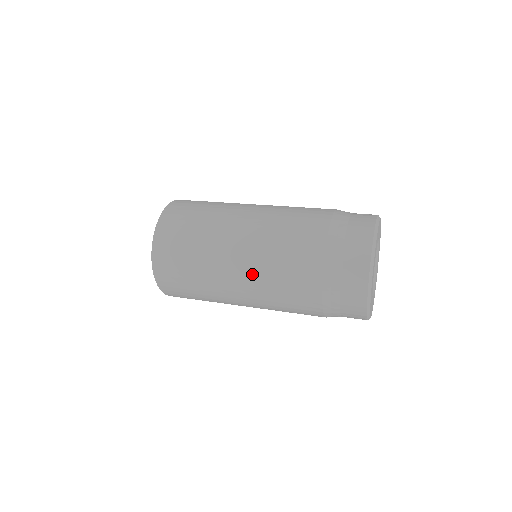
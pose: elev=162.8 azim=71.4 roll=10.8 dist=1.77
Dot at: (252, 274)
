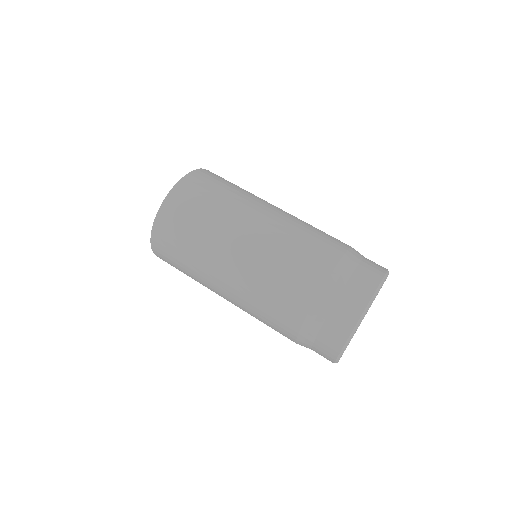
Dot at: occluded
